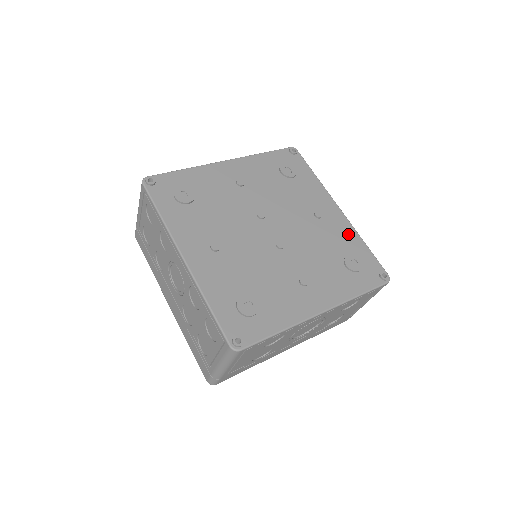
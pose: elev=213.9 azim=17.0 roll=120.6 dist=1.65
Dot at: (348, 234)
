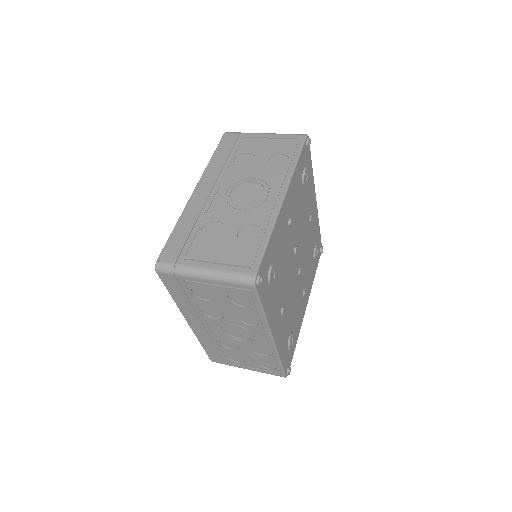
Dot at: (316, 225)
